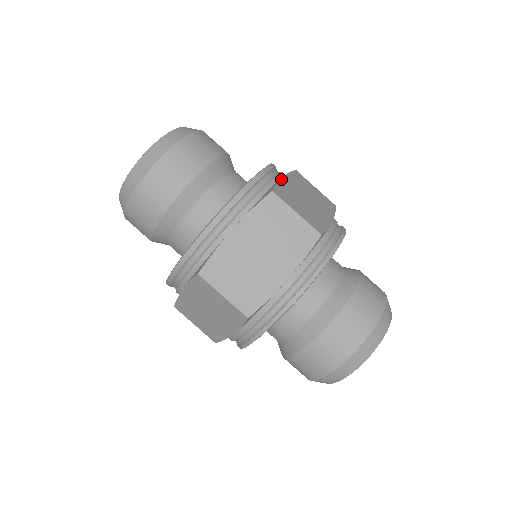
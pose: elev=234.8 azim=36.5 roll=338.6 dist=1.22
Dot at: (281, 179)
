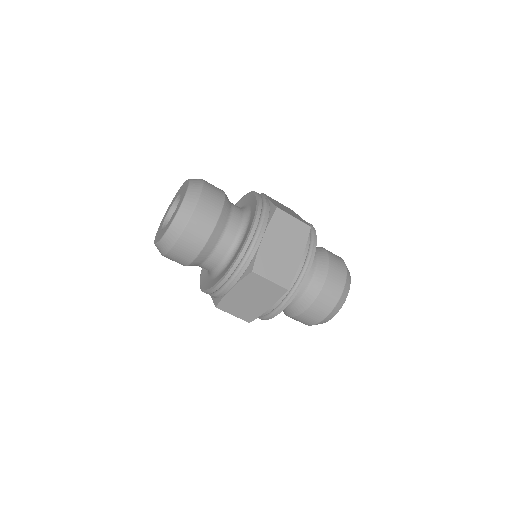
Dot at: (269, 200)
